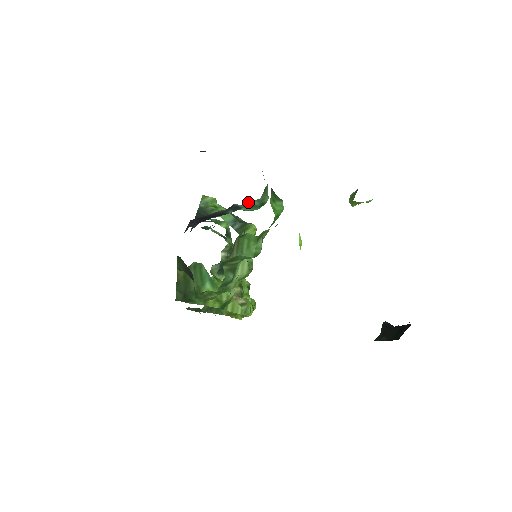
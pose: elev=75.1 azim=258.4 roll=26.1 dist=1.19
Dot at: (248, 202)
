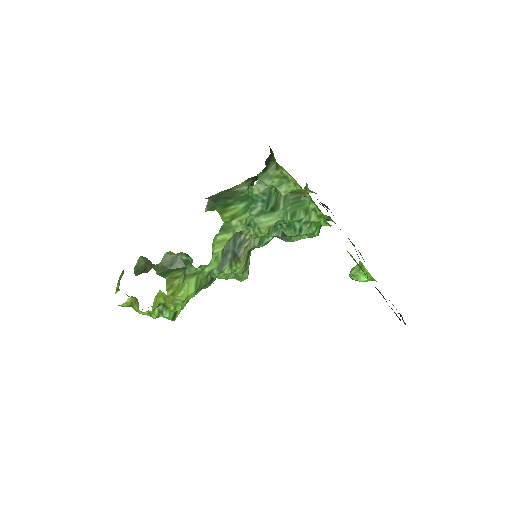
Dot at: occluded
